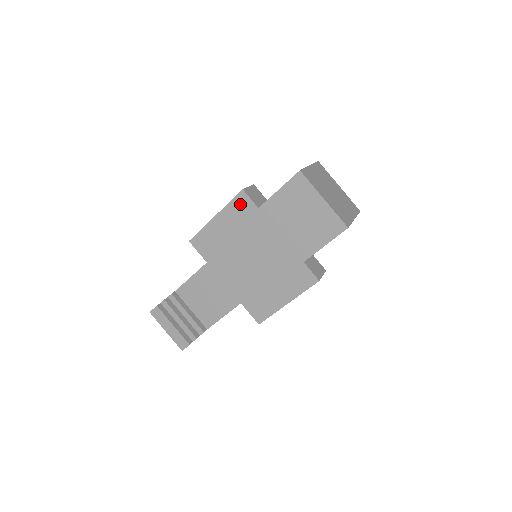
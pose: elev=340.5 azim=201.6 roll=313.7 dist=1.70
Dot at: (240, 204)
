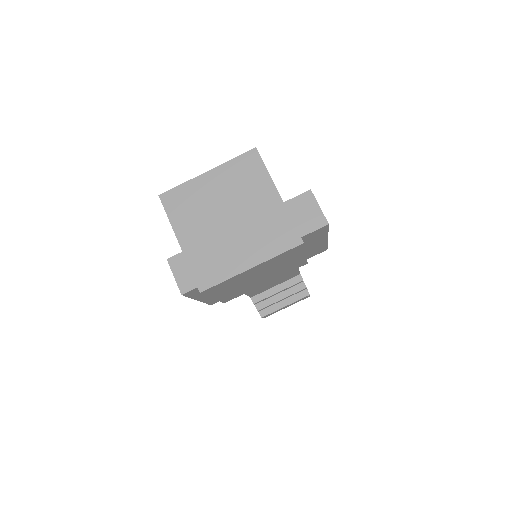
Dot at: (197, 292)
